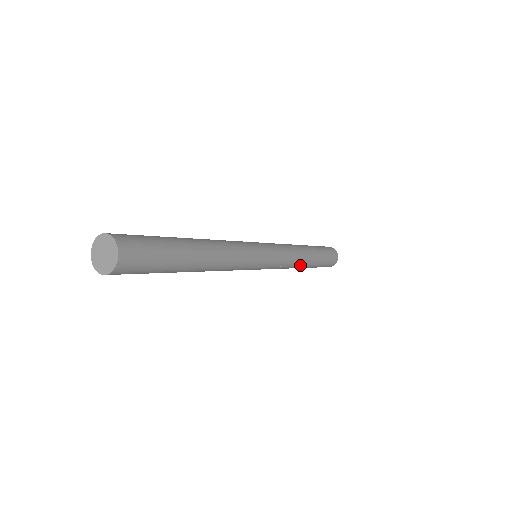
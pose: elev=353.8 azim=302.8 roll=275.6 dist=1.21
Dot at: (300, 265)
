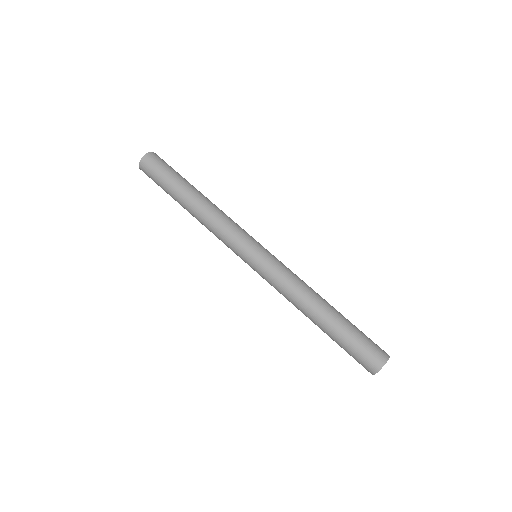
Dot at: (305, 306)
